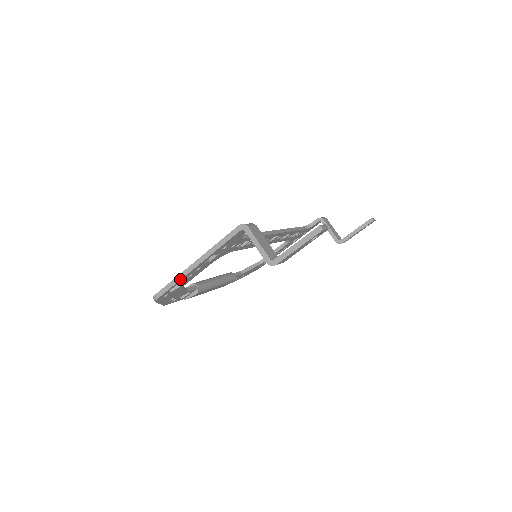
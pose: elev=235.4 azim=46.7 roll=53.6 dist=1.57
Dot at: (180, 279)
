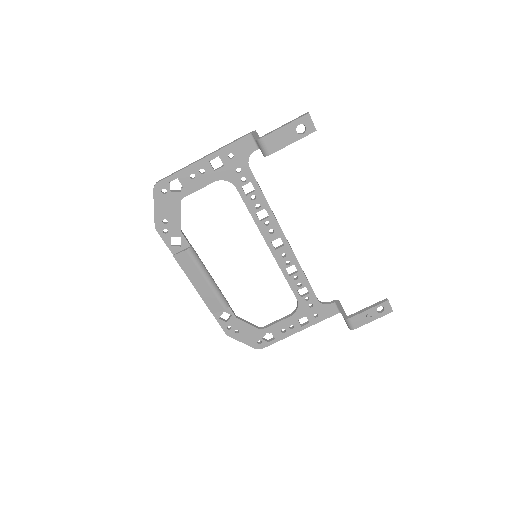
Dot at: (184, 168)
